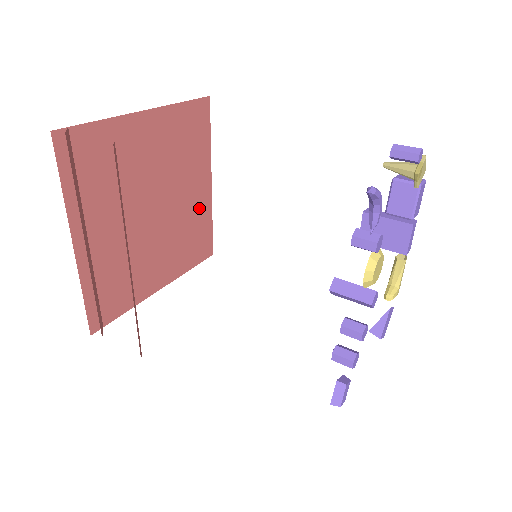
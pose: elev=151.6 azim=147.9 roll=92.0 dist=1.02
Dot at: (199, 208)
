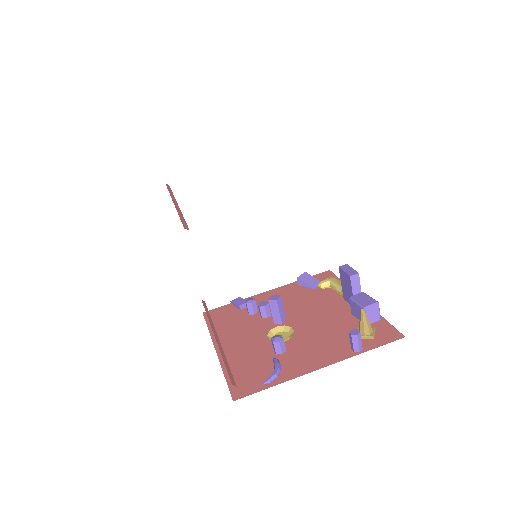
Dot at: occluded
